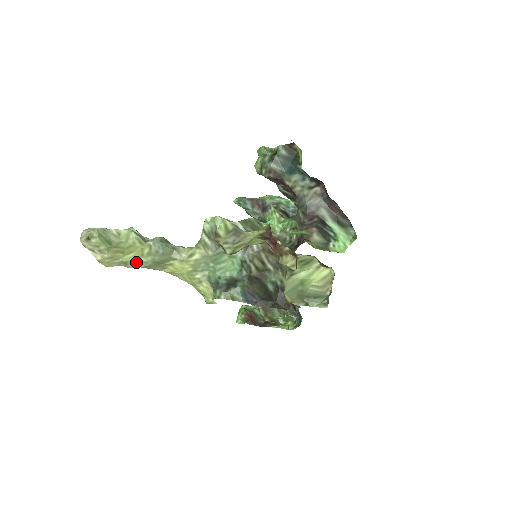
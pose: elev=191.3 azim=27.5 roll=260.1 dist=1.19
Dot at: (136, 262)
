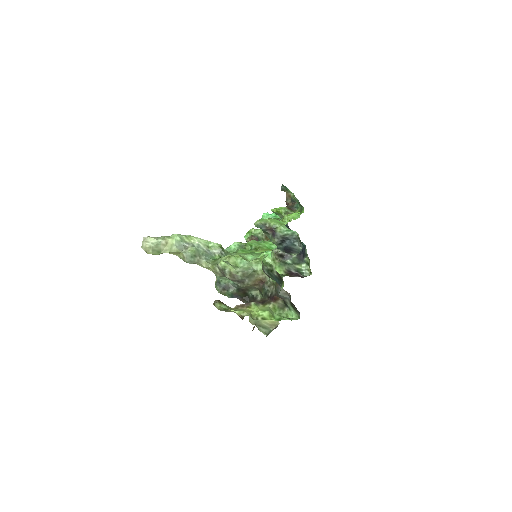
Dot at: occluded
